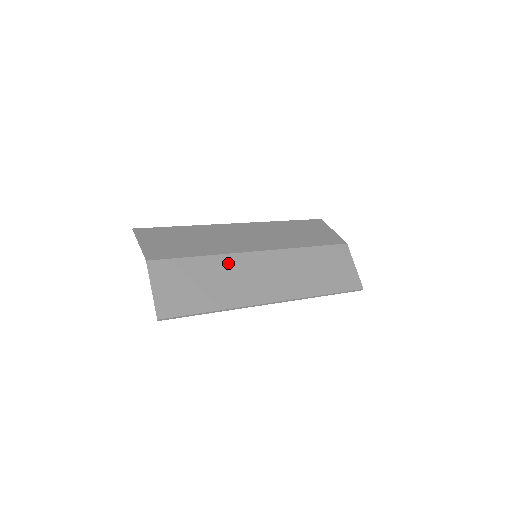
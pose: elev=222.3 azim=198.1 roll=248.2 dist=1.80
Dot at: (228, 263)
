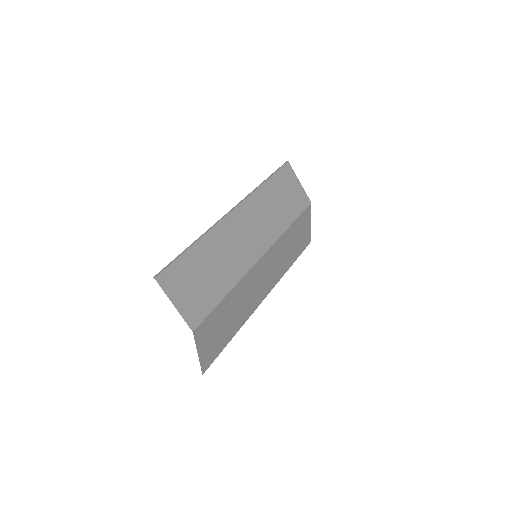
Dot at: (244, 285)
